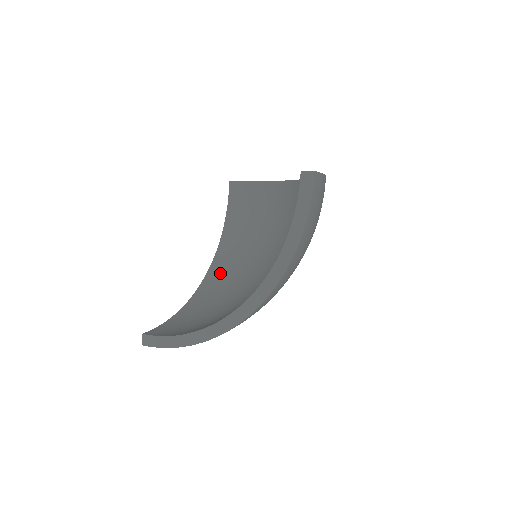
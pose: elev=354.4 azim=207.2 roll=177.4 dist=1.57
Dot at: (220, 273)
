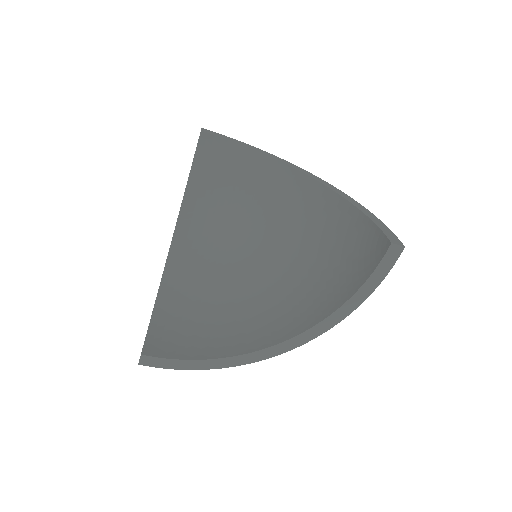
Dot at: (189, 250)
